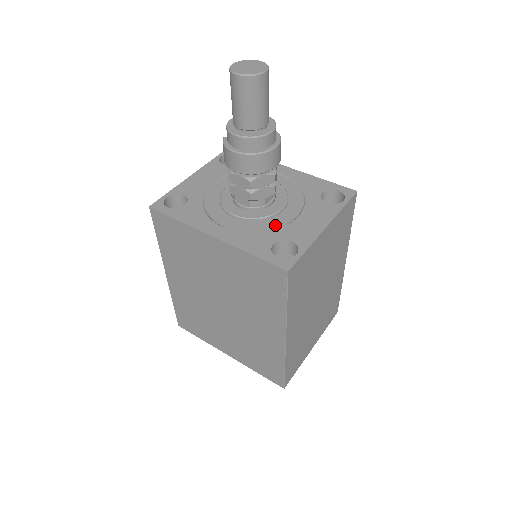
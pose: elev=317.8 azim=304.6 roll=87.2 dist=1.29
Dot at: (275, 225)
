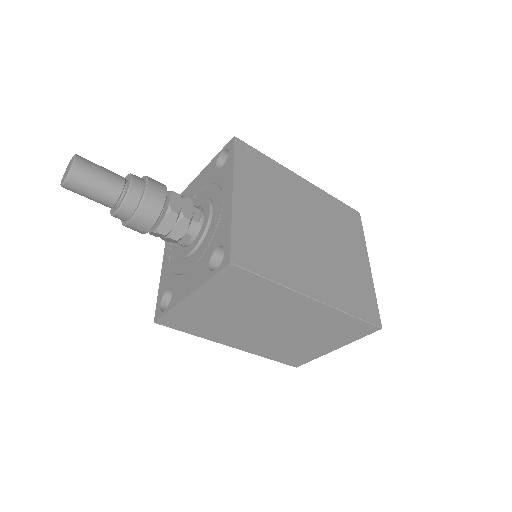
Dot at: (179, 270)
